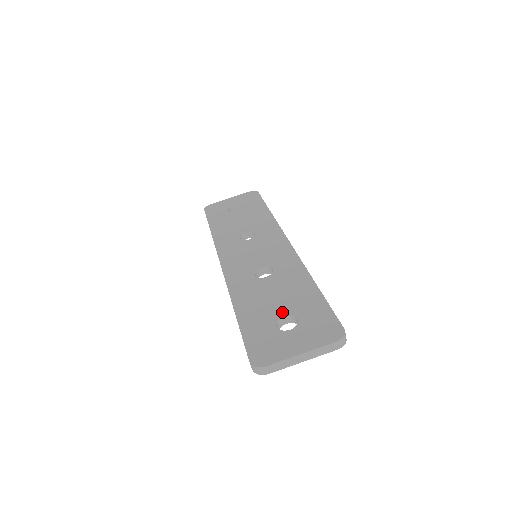
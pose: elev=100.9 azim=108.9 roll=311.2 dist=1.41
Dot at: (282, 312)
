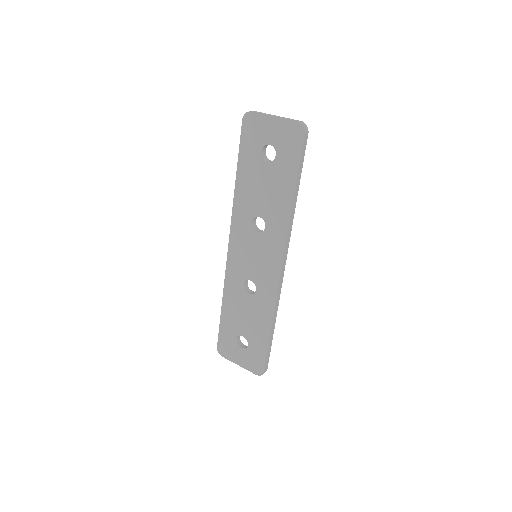
Dot at: occluded
